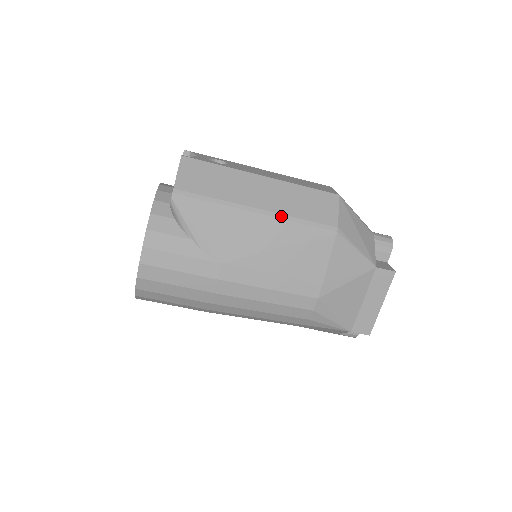
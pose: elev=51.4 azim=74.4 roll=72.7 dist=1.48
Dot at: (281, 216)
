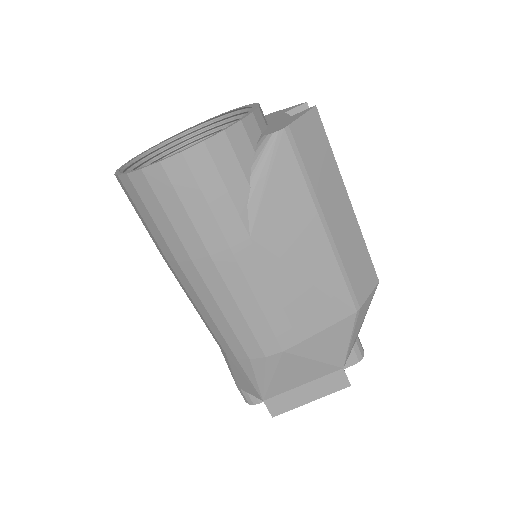
Dot at: (336, 252)
